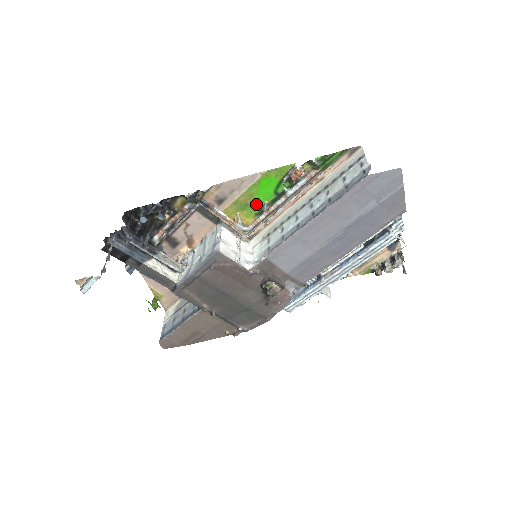
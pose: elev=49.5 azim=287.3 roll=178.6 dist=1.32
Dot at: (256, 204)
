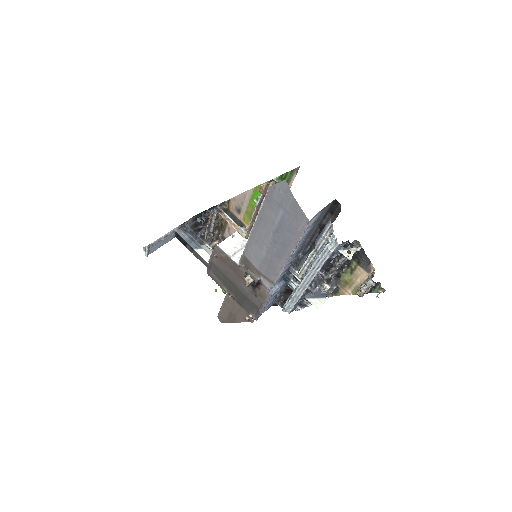
Dot at: occluded
